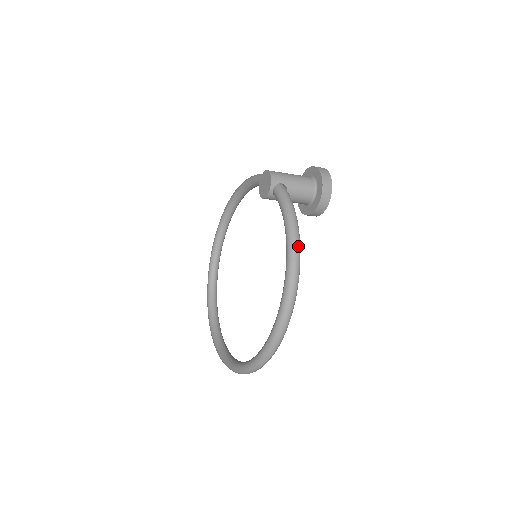
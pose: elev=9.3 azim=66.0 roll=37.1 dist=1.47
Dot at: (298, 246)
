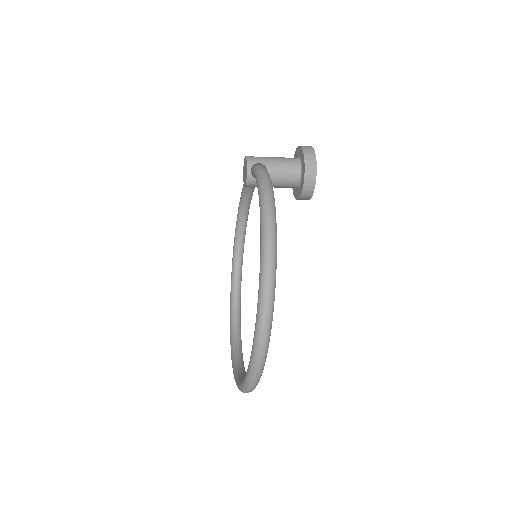
Dot at: (270, 202)
